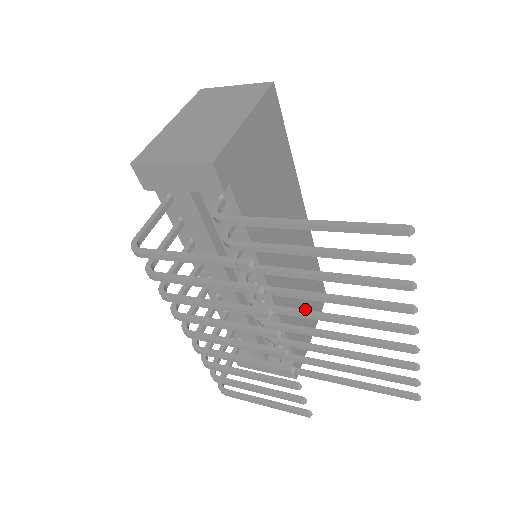
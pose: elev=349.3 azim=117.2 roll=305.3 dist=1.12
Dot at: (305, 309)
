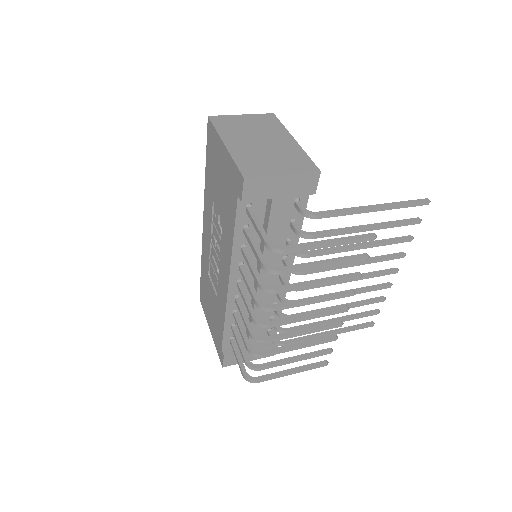
Dot at: occluded
